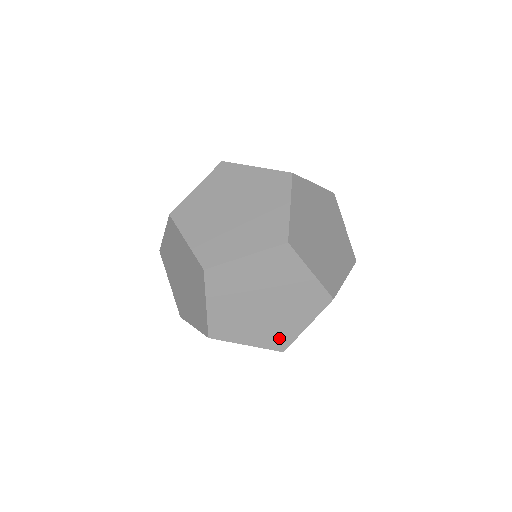
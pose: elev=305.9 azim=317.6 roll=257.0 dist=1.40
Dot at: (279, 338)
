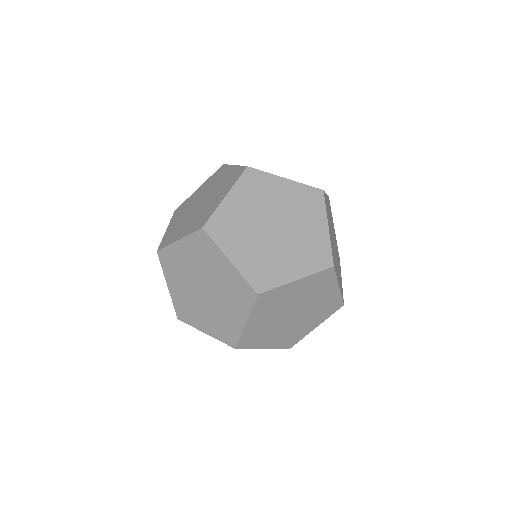
Dot at: (227, 331)
